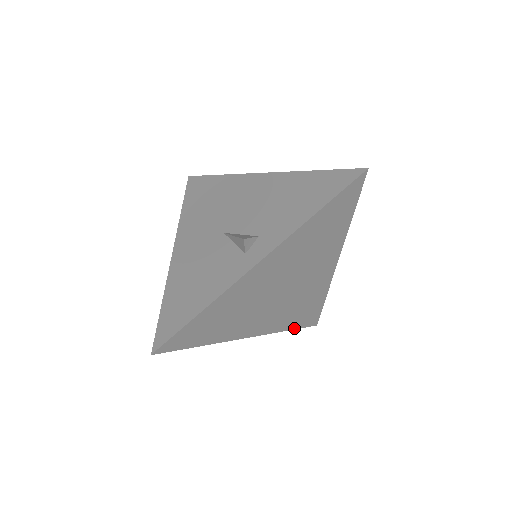
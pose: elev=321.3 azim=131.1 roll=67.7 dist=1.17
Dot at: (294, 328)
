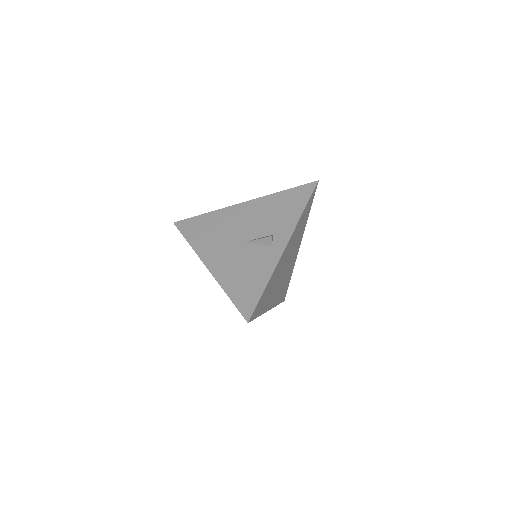
Dot at: (279, 303)
